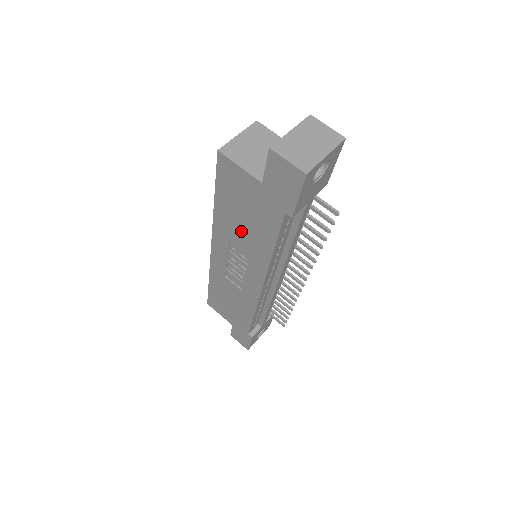
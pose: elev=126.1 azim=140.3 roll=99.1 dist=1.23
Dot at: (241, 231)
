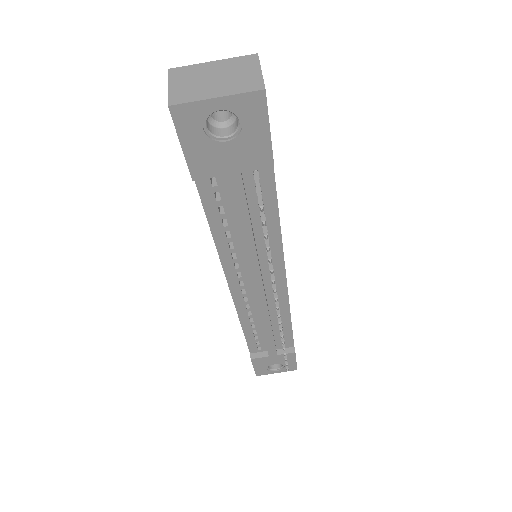
Dot at: occluded
